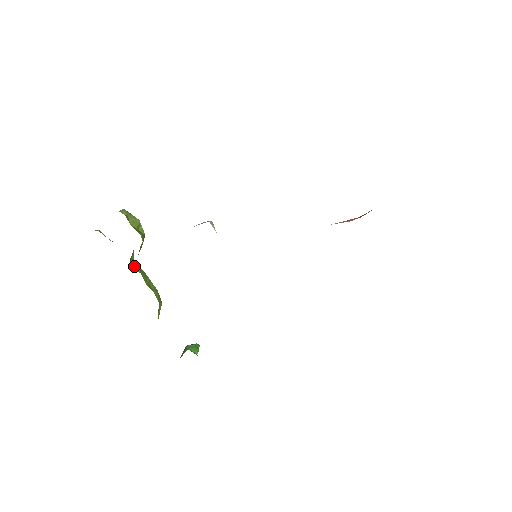
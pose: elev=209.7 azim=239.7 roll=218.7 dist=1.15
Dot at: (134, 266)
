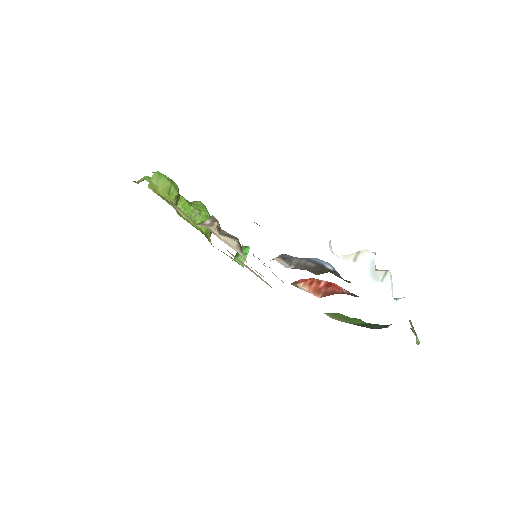
Dot at: occluded
